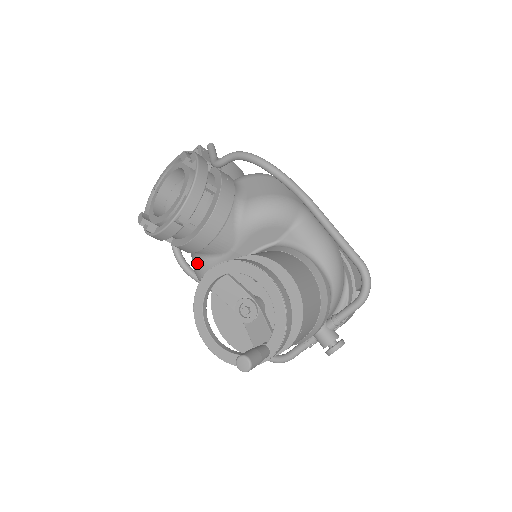
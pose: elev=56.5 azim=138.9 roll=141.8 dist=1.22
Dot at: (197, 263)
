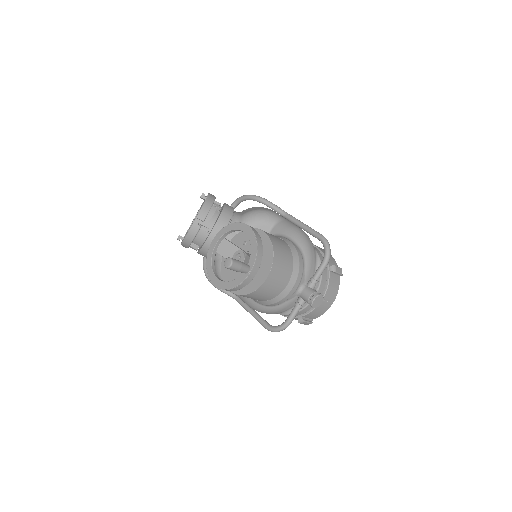
Dot at: (216, 264)
